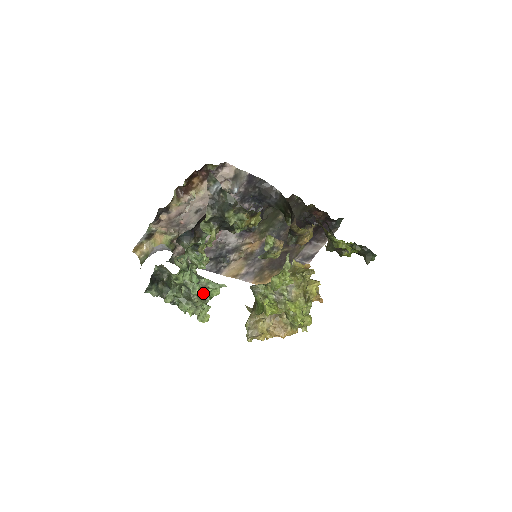
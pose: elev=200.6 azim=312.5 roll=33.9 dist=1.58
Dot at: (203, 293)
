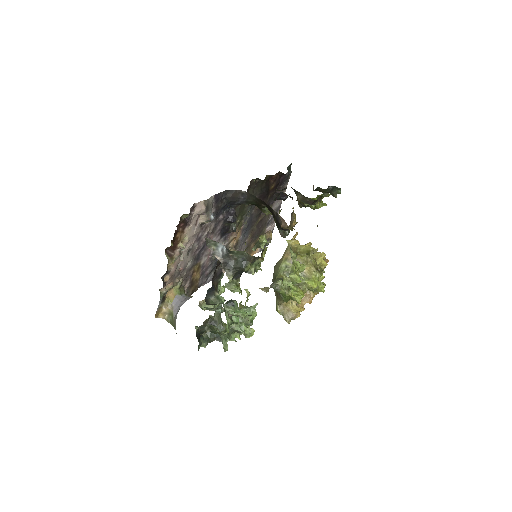
Dot at: (246, 323)
